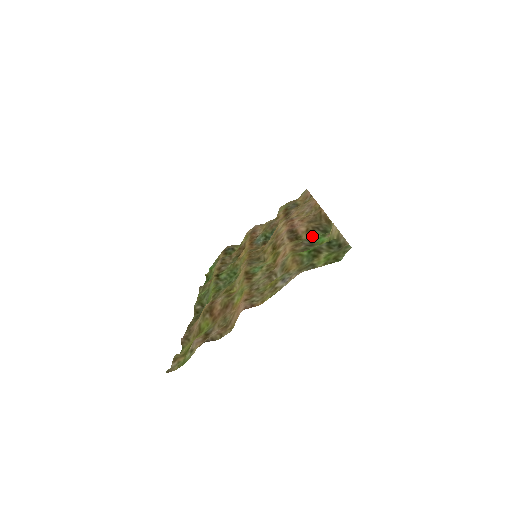
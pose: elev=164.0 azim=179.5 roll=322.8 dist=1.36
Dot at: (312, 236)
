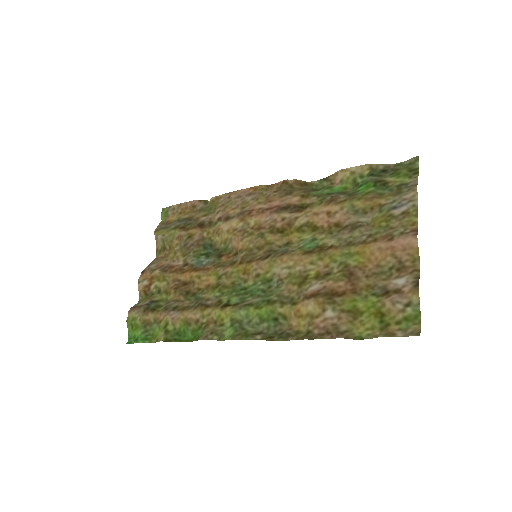
Dot at: (319, 195)
